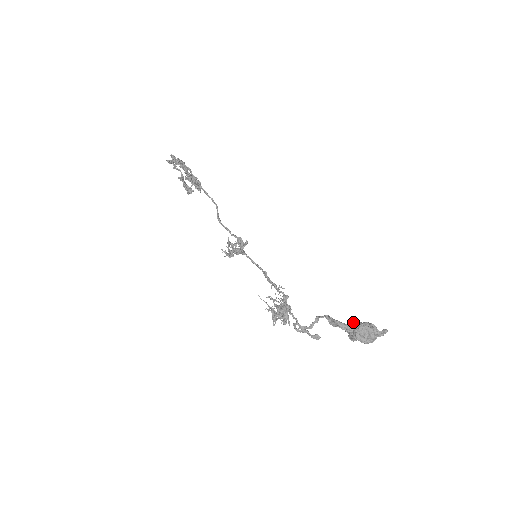
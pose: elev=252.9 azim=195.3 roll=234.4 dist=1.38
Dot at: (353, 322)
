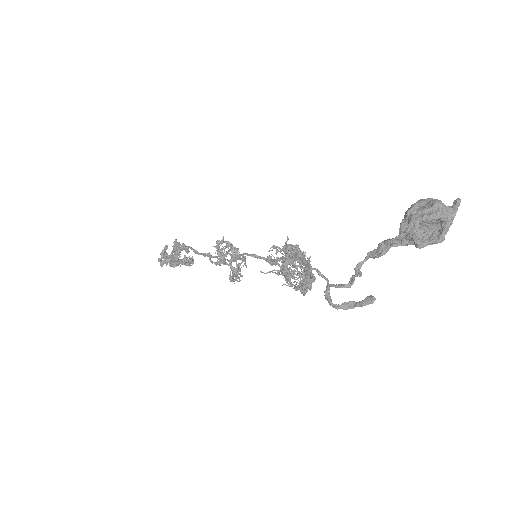
Dot at: occluded
